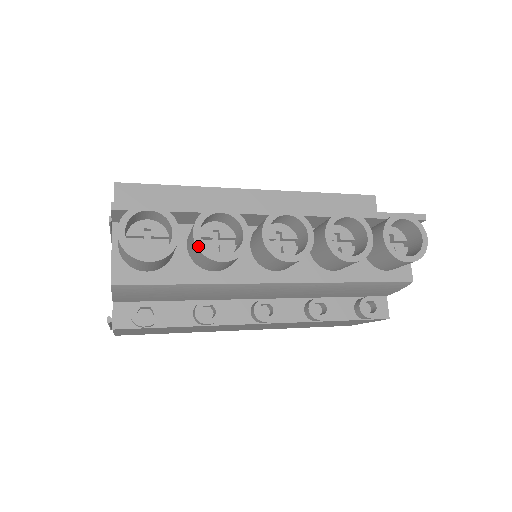
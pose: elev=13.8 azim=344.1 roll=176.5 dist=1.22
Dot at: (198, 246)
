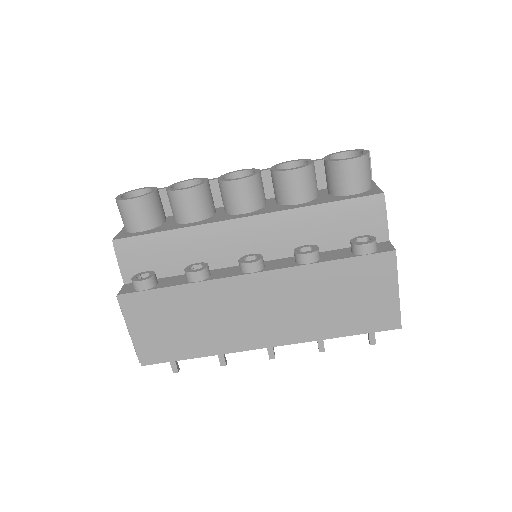
Dot at: (168, 190)
